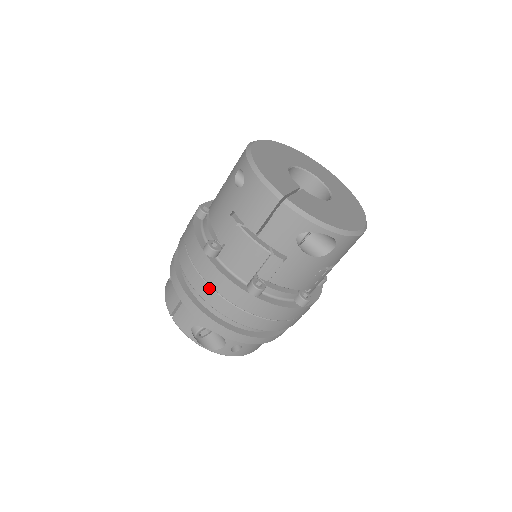
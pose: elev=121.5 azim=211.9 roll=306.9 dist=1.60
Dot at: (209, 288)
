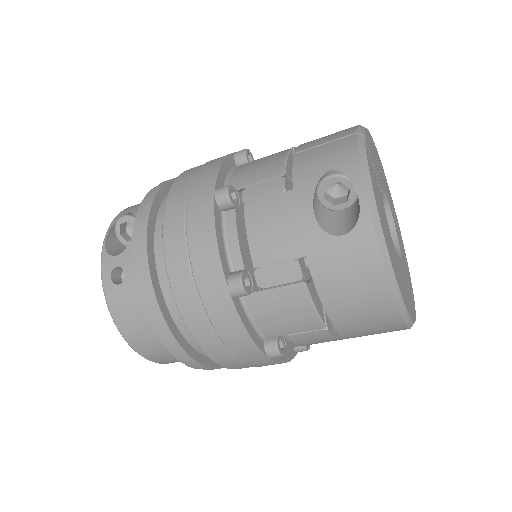
Dot at: (195, 170)
